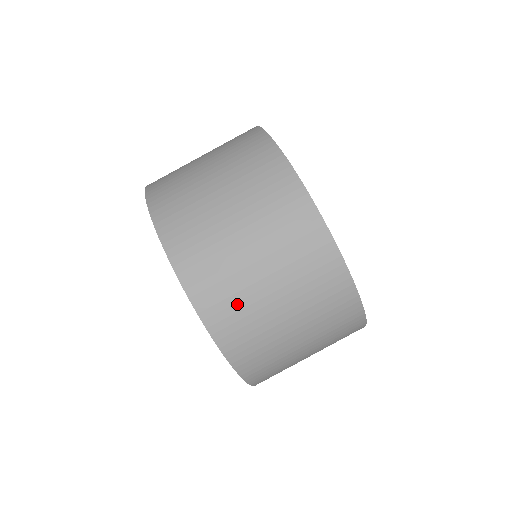
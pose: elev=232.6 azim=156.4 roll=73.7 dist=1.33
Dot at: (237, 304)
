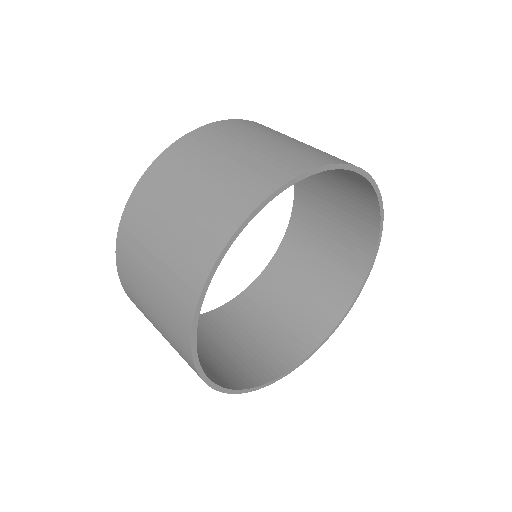
Dot at: occluded
